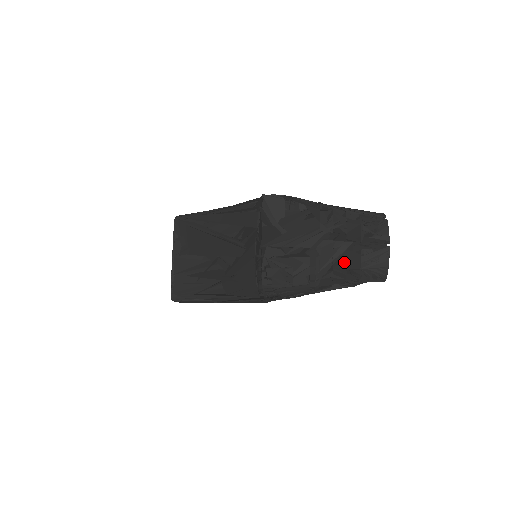
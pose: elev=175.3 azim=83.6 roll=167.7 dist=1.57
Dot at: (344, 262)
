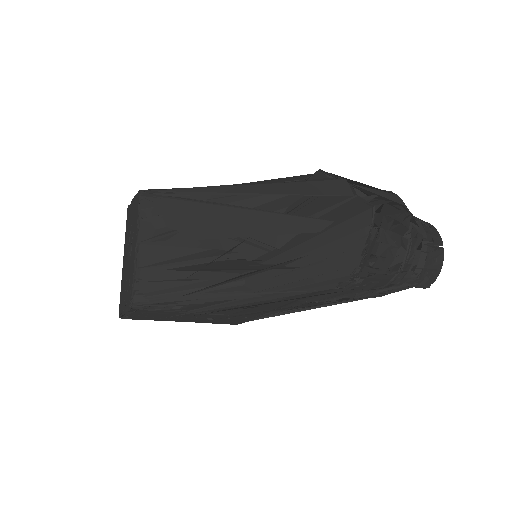
Dot at: (416, 257)
